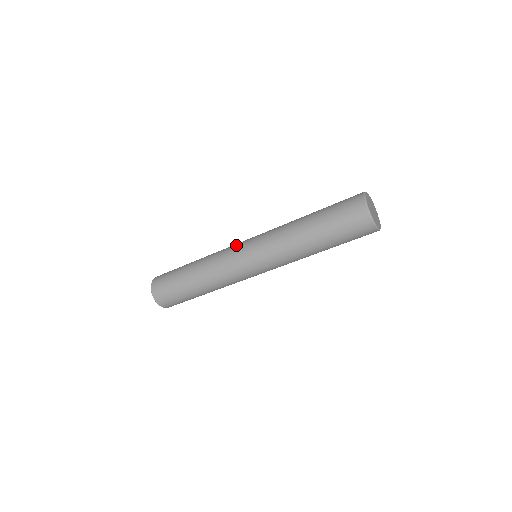
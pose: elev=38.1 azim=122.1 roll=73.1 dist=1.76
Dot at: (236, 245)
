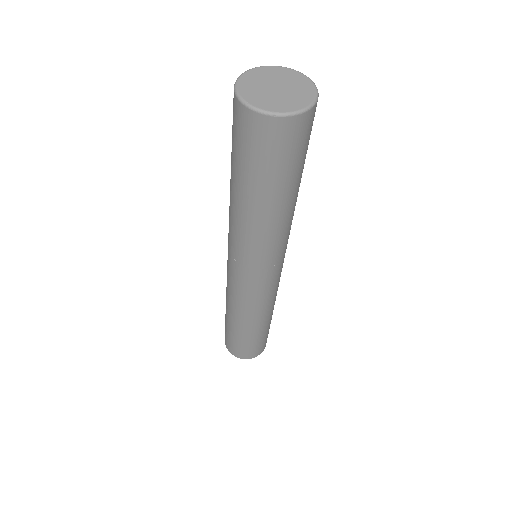
Dot at: occluded
